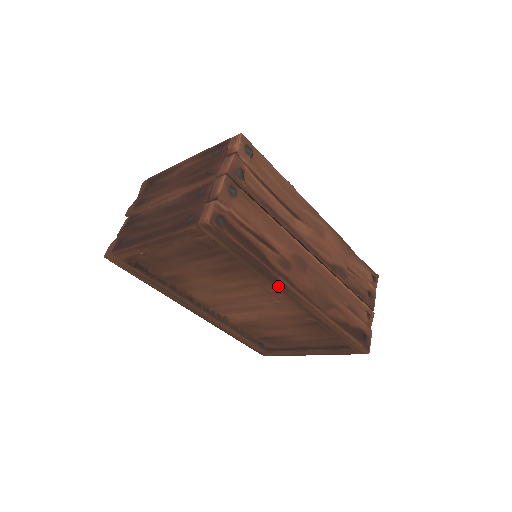
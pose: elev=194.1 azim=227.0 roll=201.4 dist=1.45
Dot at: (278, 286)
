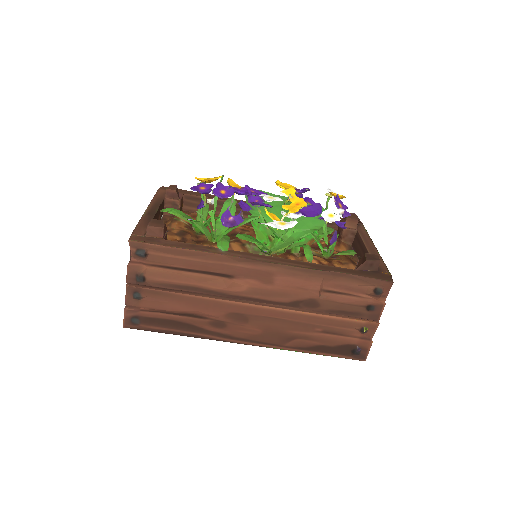
Dot at: occluded
